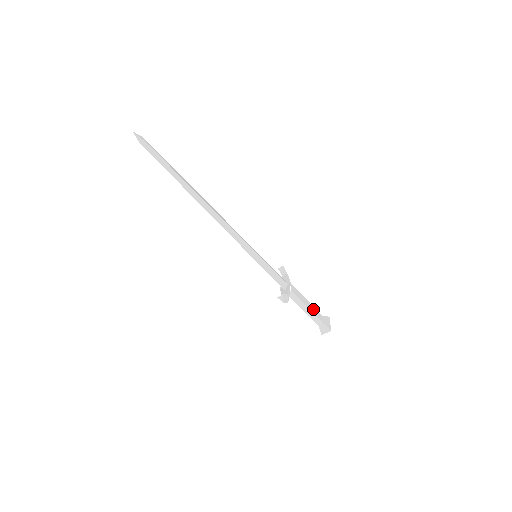
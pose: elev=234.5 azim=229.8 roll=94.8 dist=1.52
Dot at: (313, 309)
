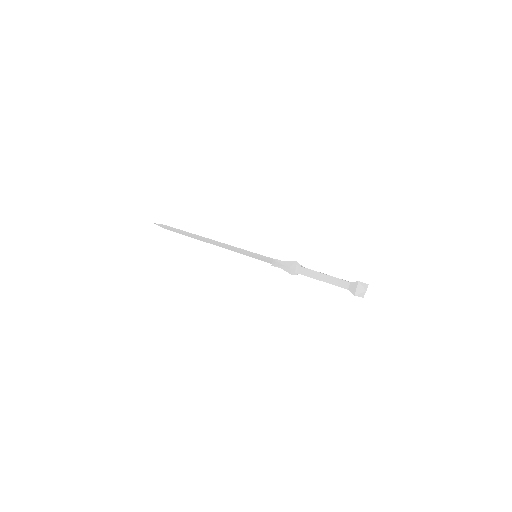
Dot at: occluded
